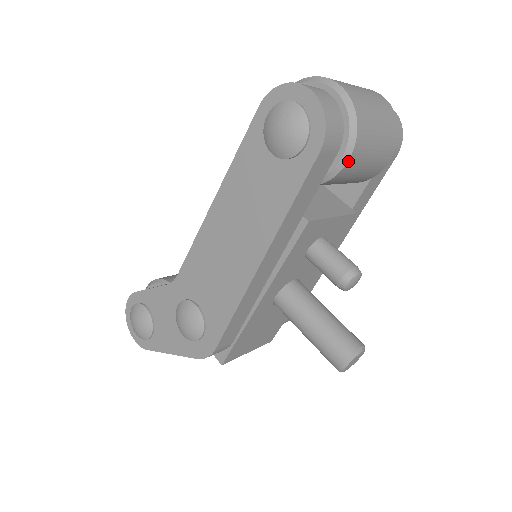
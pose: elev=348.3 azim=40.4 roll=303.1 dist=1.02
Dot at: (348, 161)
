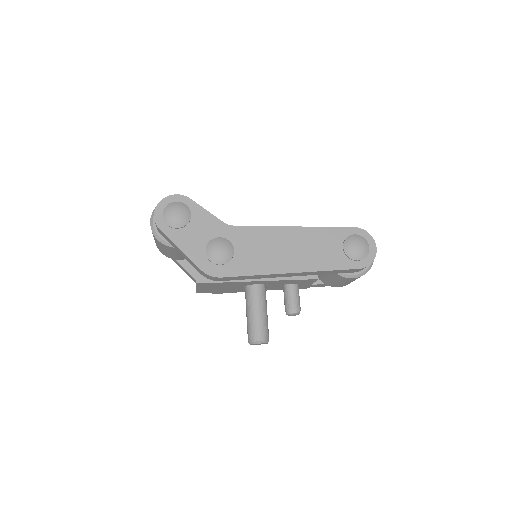
Dot at: (353, 278)
